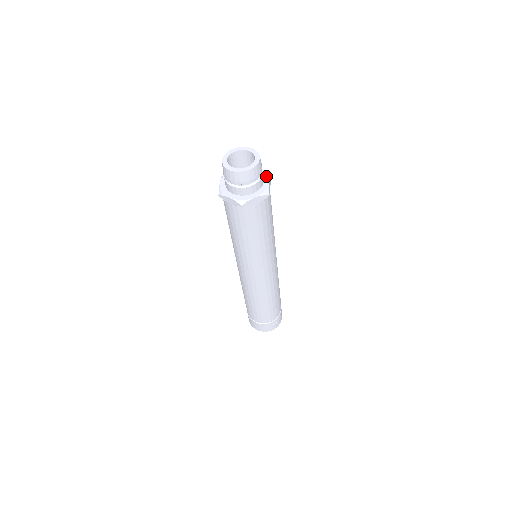
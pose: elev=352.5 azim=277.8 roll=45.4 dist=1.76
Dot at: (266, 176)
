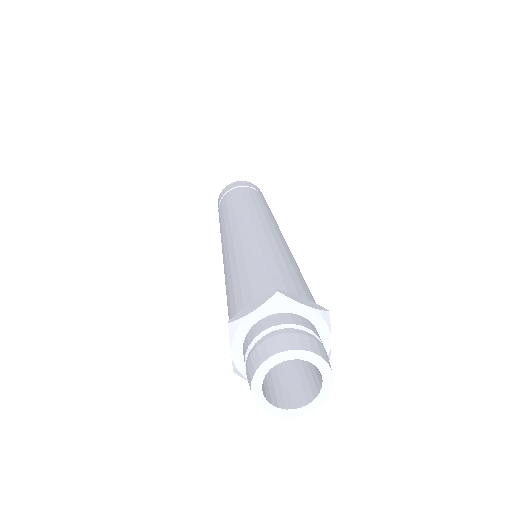
Dot at: (323, 327)
